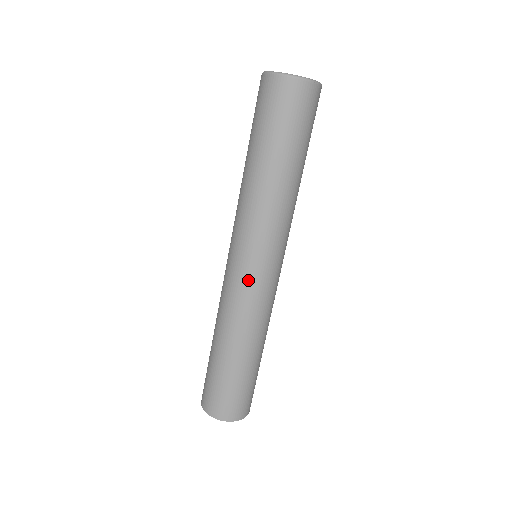
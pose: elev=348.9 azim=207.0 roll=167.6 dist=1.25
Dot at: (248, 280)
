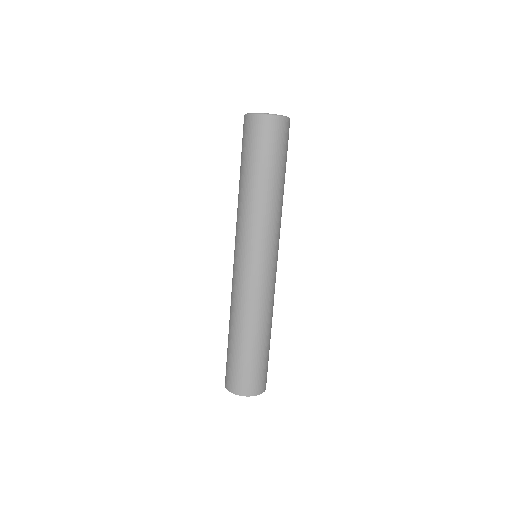
Dot at: (236, 270)
